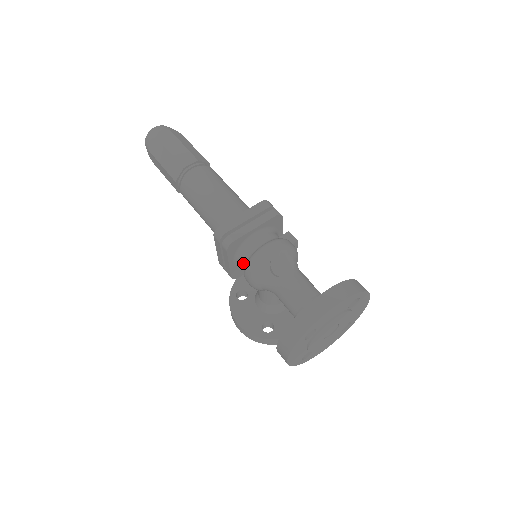
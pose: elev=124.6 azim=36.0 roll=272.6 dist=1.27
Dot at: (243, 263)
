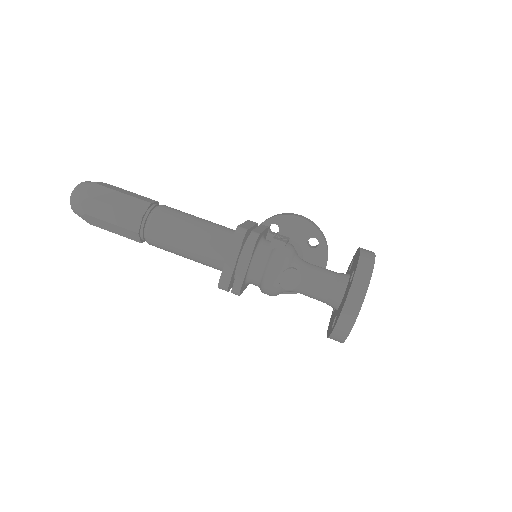
Dot at: occluded
